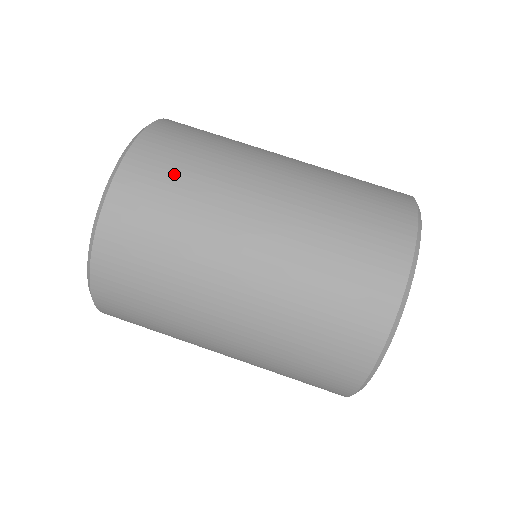
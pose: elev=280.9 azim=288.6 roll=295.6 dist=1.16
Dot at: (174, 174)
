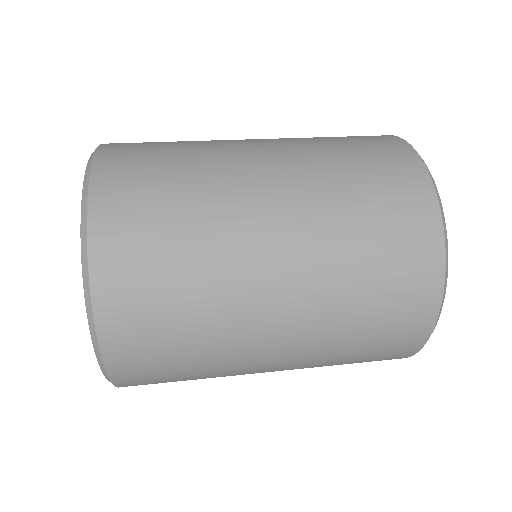
Dot at: (156, 152)
